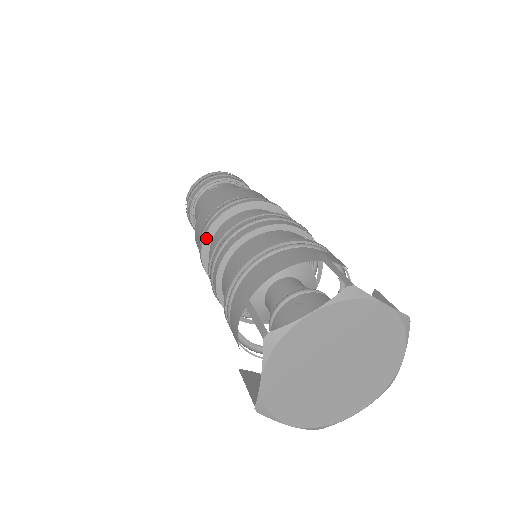
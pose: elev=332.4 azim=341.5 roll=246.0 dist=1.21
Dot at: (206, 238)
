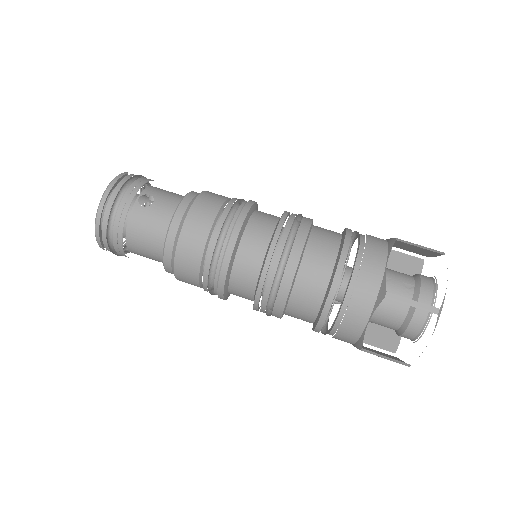
Dot at: (231, 259)
